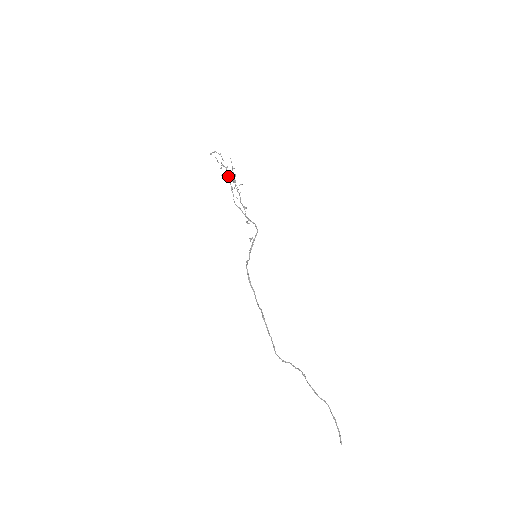
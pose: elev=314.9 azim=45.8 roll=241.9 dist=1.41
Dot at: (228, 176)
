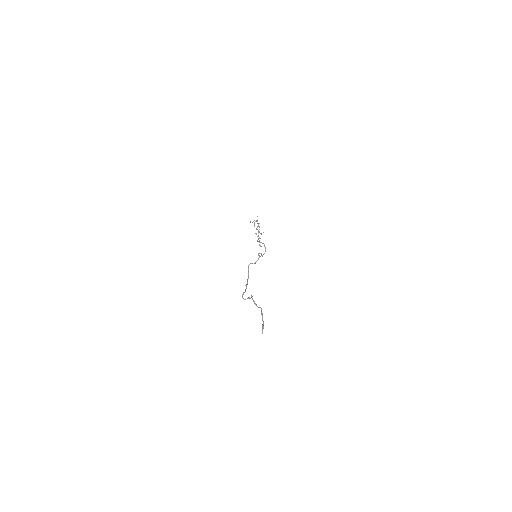
Dot at: (259, 231)
